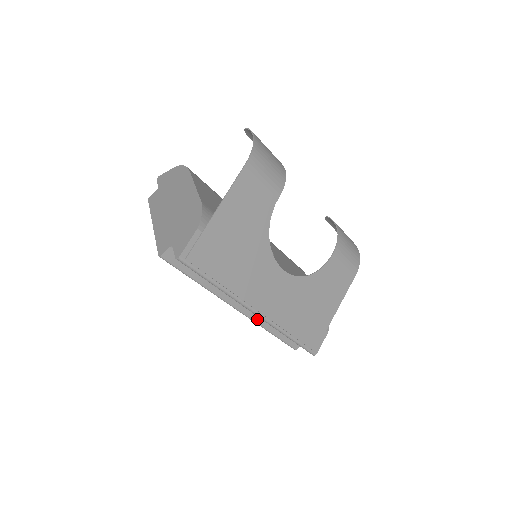
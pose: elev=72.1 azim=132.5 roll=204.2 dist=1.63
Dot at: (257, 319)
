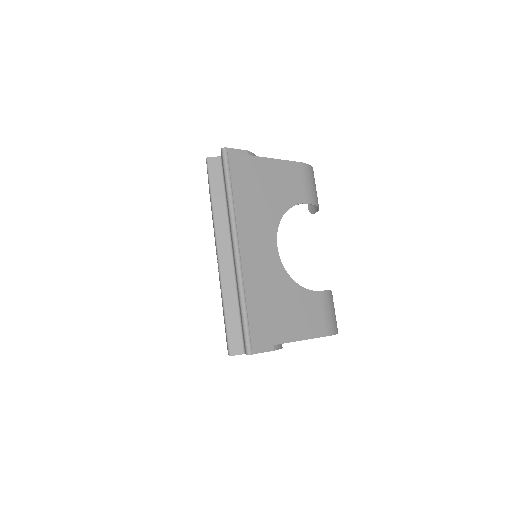
Dot at: (225, 279)
